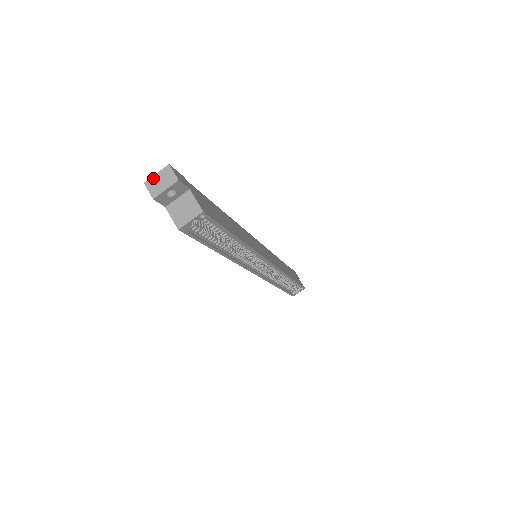
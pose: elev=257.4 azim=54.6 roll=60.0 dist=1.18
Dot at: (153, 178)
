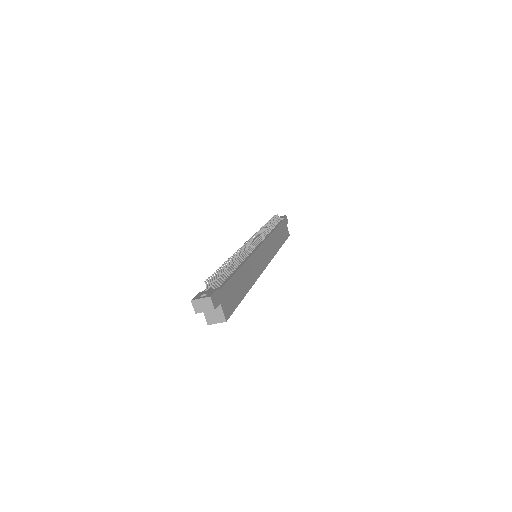
Dot at: (198, 300)
